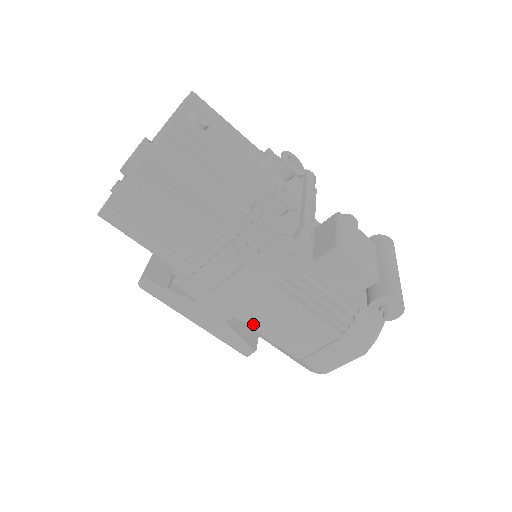
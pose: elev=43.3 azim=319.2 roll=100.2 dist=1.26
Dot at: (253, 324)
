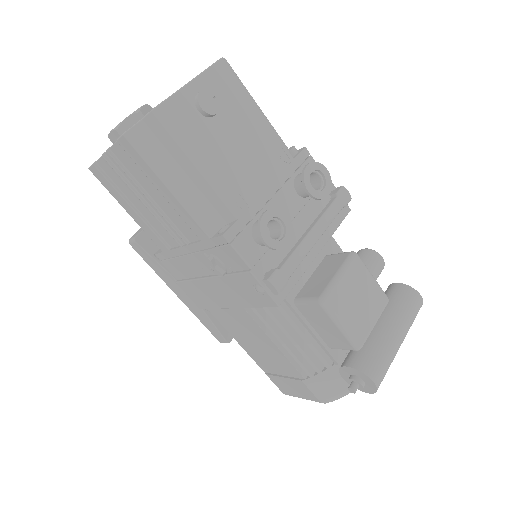
Dot at: (224, 324)
